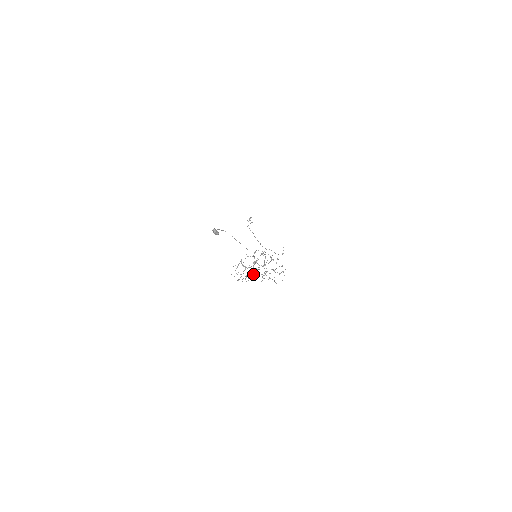
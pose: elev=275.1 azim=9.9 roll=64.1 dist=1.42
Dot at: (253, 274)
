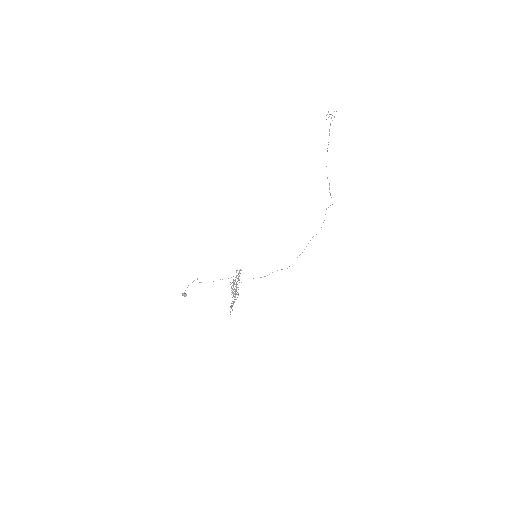
Dot at: (235, 297)
